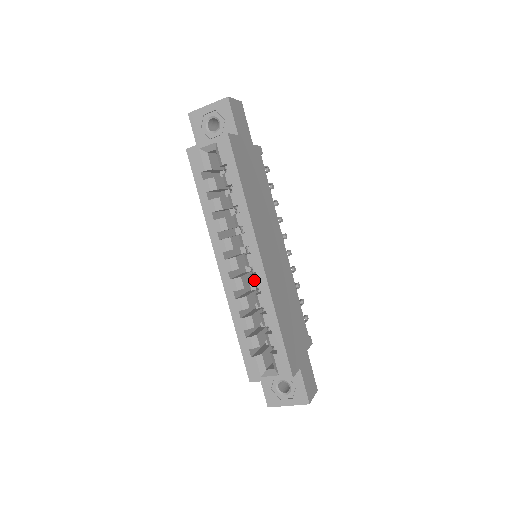
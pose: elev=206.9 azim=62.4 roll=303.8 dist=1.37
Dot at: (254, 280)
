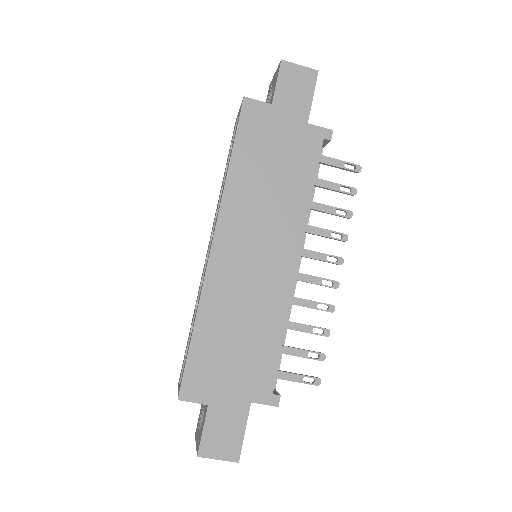
Dot at: (205, 268)
